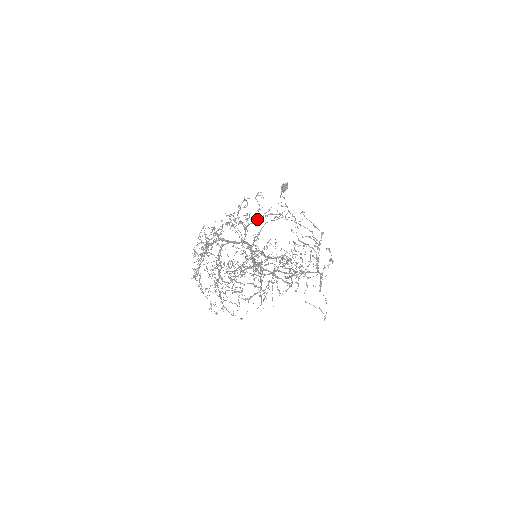
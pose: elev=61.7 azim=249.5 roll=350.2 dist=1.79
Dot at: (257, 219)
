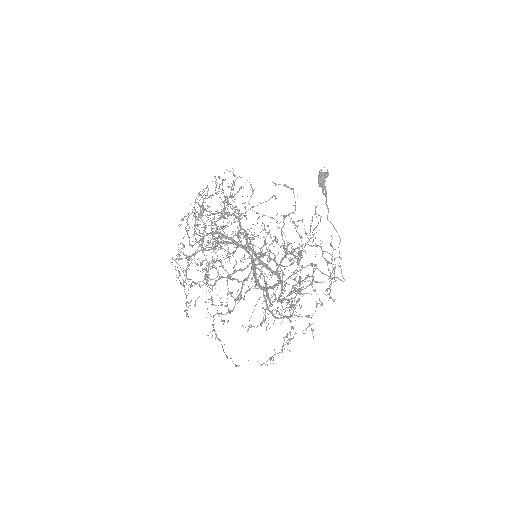
Dot at: (301, 246)
